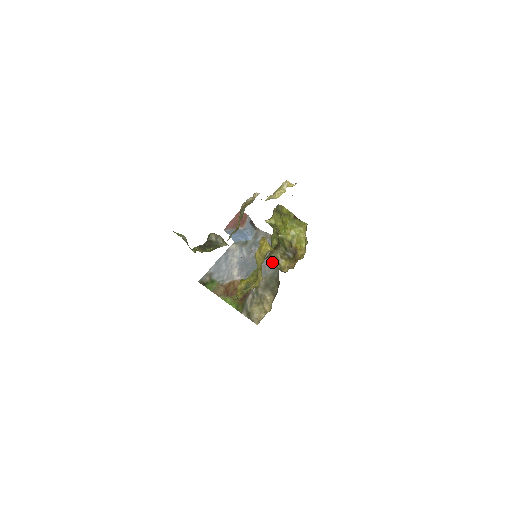
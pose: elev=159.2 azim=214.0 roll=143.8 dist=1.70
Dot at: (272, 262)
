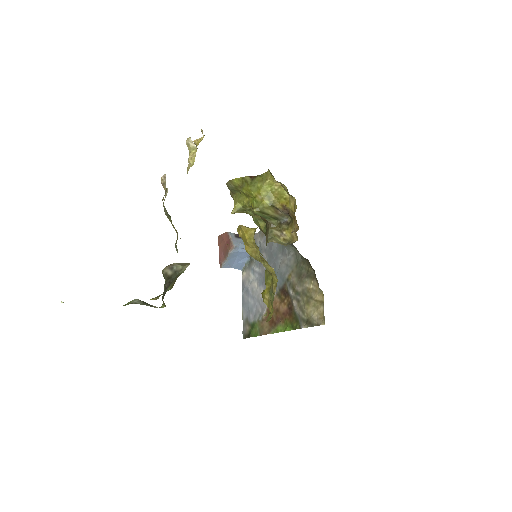
Dot at: (285, 250)
